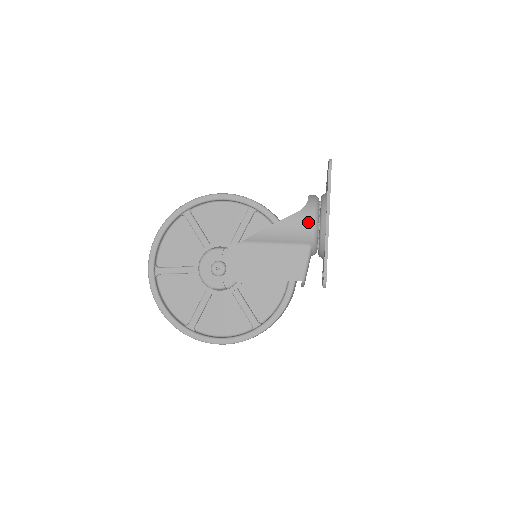
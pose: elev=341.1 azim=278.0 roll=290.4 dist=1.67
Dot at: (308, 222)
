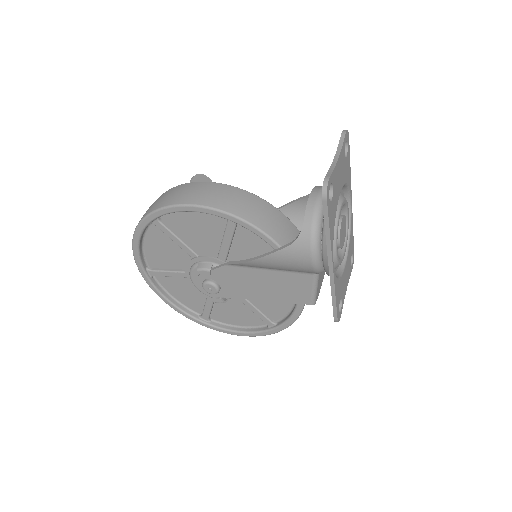
Dot at: (305, 259)
